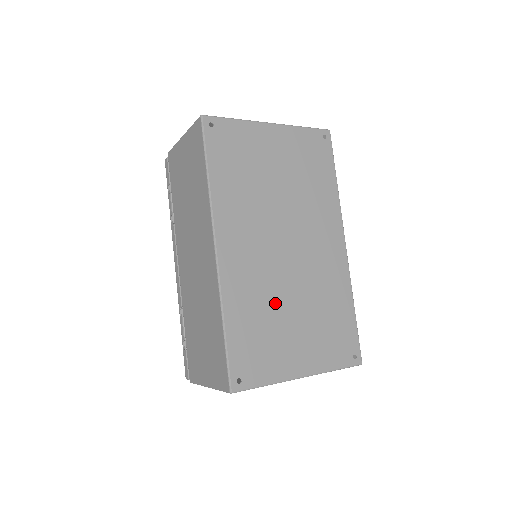
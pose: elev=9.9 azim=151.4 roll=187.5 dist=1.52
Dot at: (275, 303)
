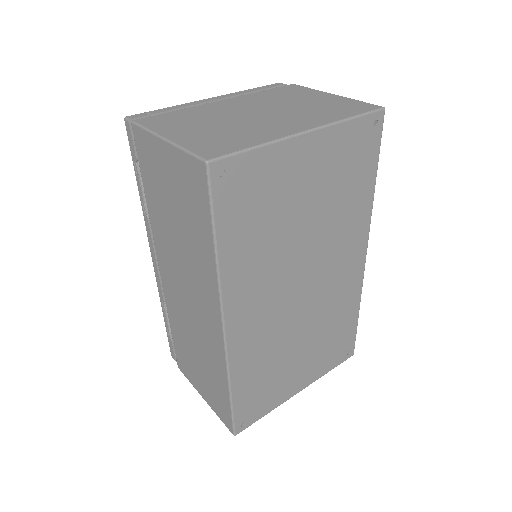
Dot at: (283, 348)
